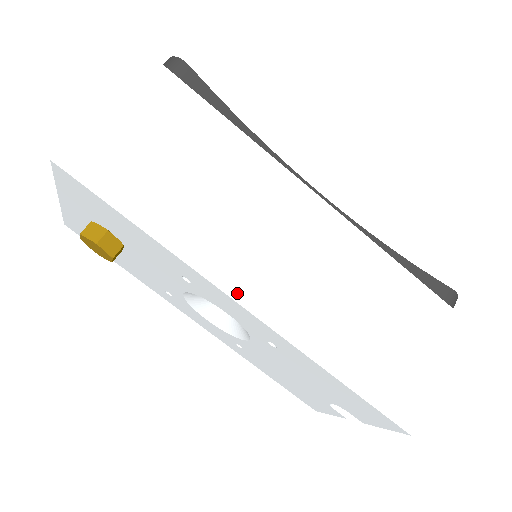
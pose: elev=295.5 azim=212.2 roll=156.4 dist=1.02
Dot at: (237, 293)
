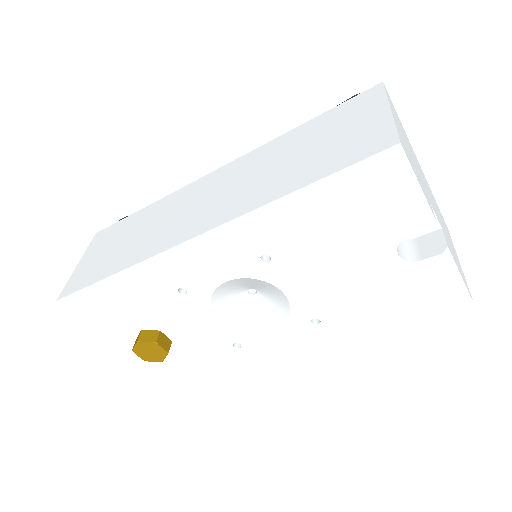
Dot at: (182, 244)
